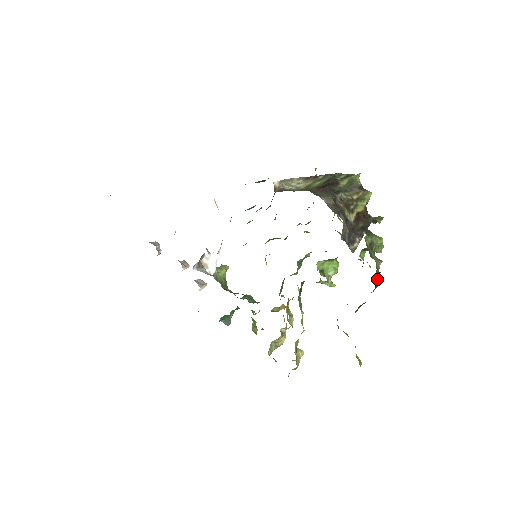
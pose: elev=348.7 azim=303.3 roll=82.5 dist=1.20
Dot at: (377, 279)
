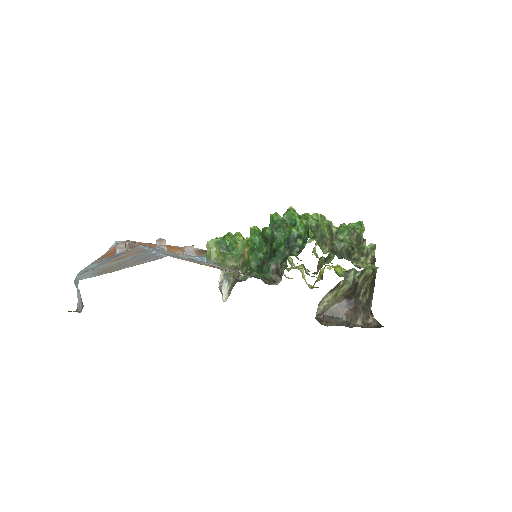
Dot at: occluded
